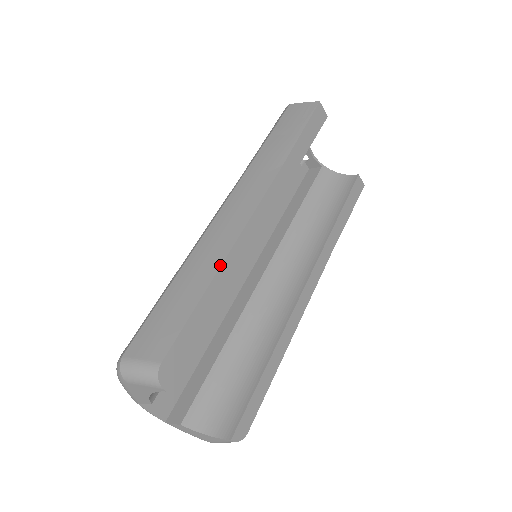
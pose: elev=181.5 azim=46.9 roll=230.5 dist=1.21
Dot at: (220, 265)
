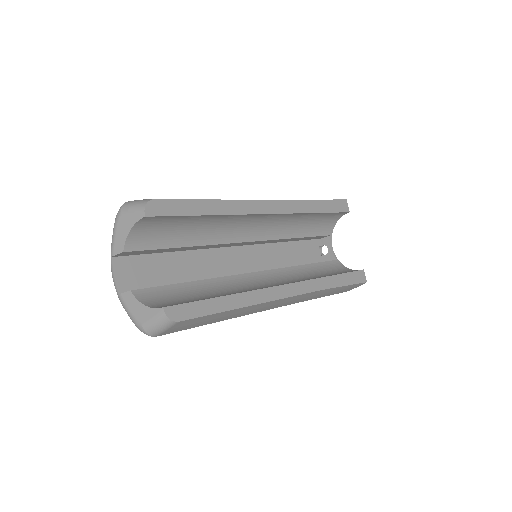
Dot at: occluded
